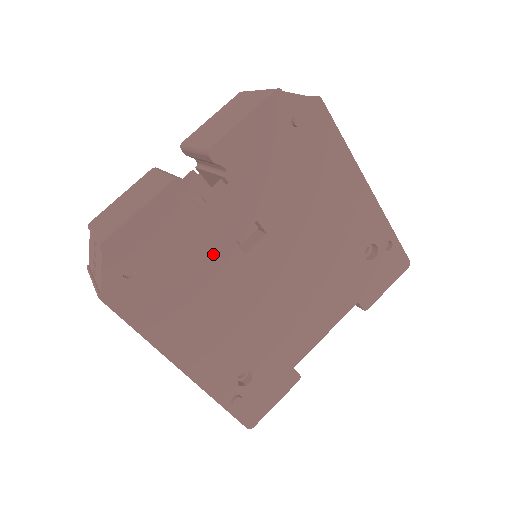
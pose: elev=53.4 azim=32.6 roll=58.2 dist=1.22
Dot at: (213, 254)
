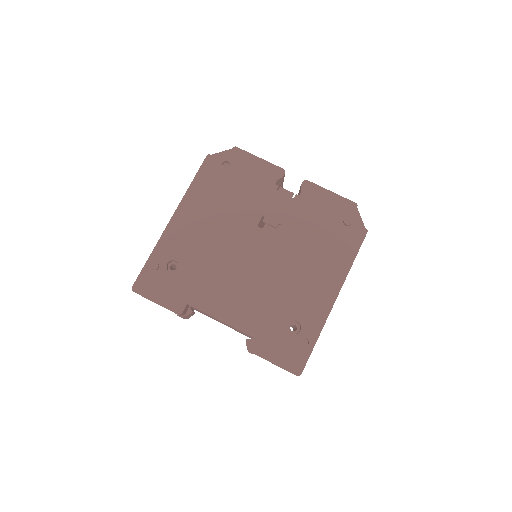
Dot at: (251, 206)
